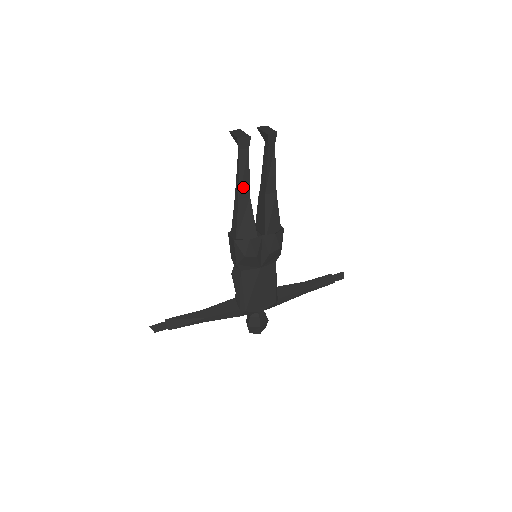
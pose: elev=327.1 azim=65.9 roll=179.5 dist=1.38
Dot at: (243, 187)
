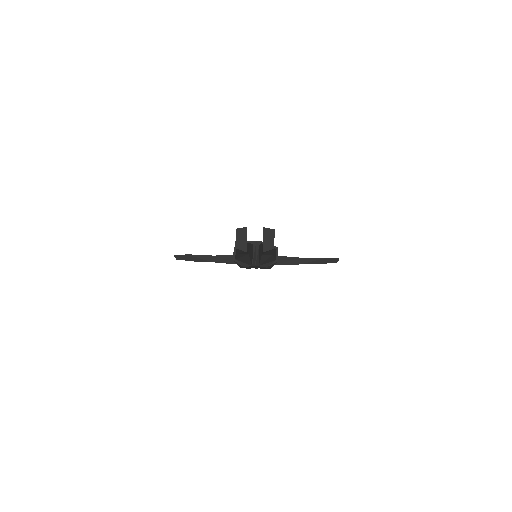
Dot at: (242, 253)
